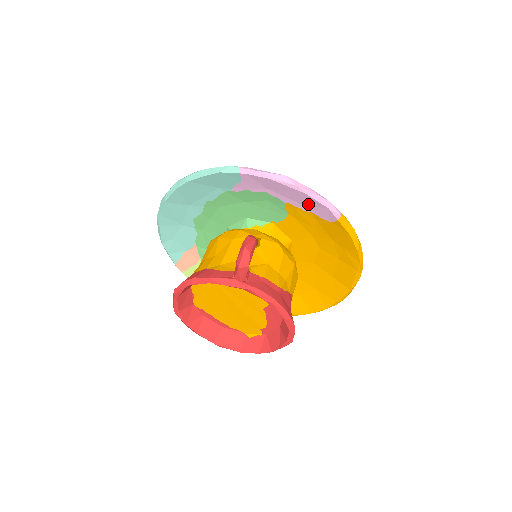
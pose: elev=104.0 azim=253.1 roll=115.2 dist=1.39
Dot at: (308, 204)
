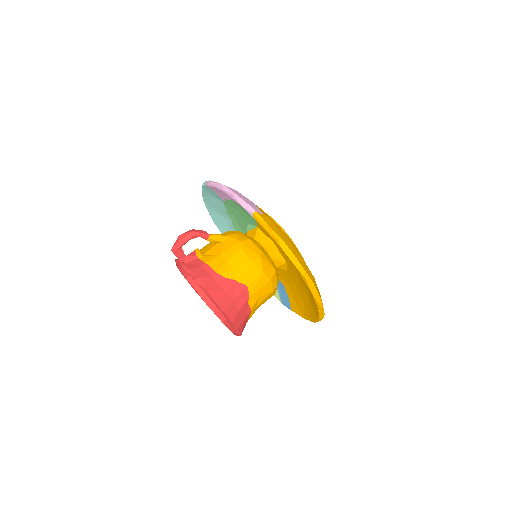
Dot at: occluded
